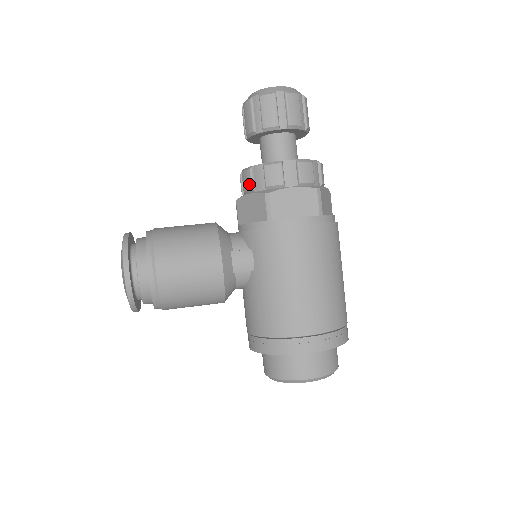
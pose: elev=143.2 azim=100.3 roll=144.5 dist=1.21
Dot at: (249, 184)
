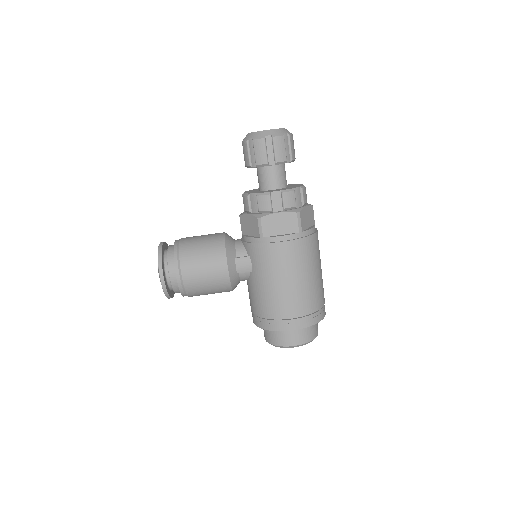
Dot at: (247, 207)
